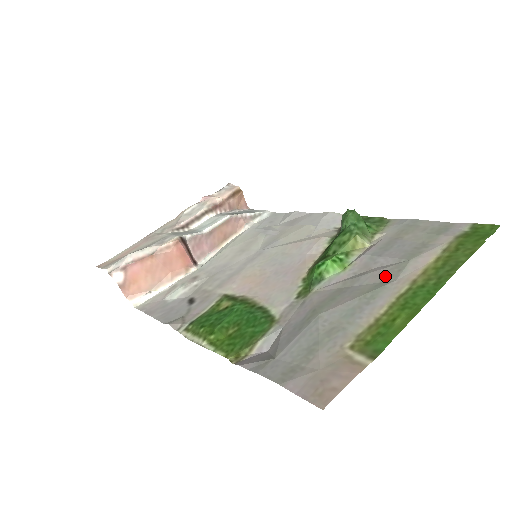
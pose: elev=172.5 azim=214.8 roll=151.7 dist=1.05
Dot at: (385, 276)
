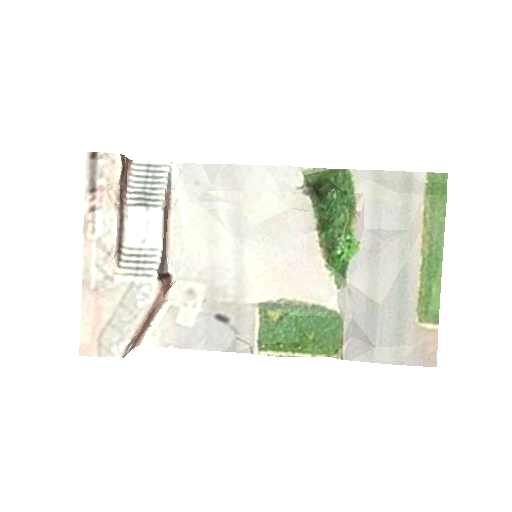
Dot at: (399, 251)
